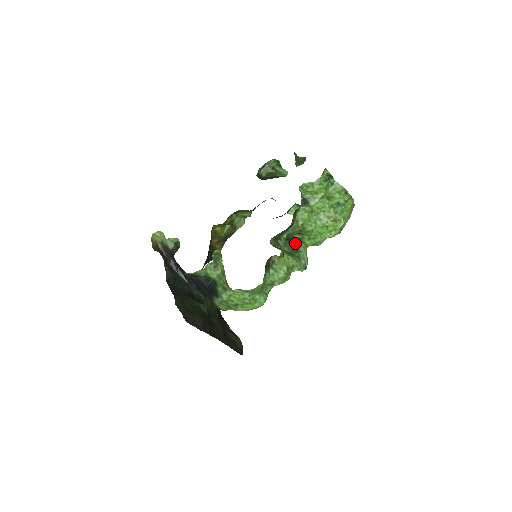
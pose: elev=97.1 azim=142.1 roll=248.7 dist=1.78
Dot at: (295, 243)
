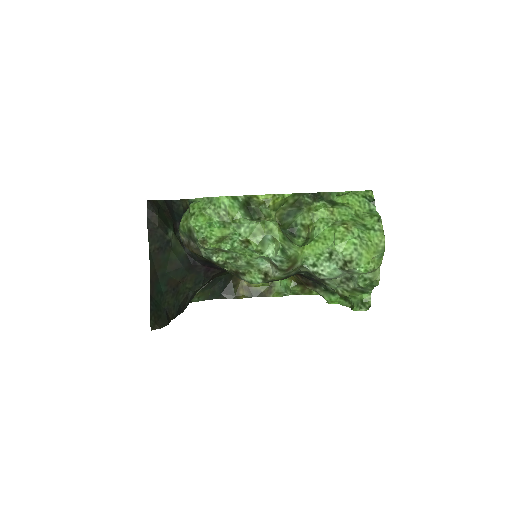
Dot at: (296, 243)
